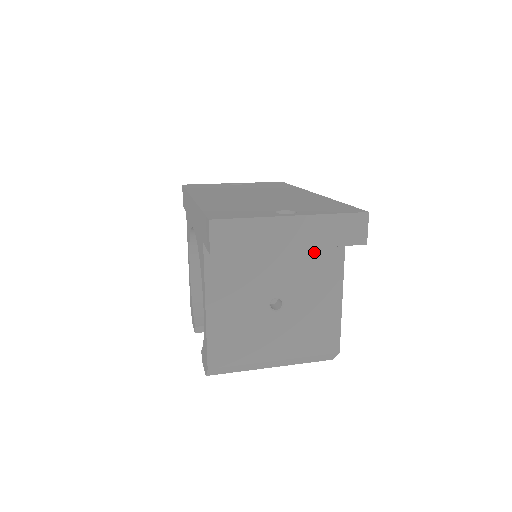
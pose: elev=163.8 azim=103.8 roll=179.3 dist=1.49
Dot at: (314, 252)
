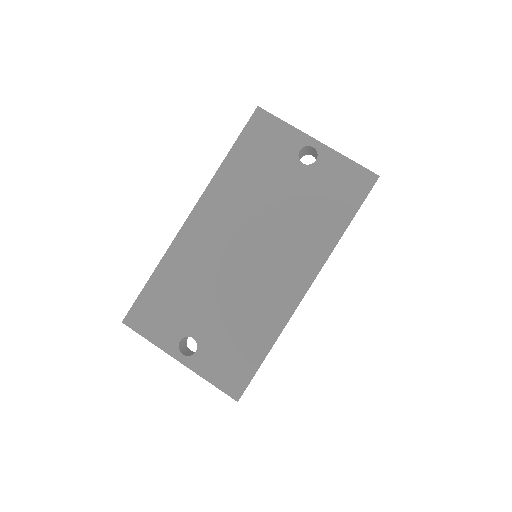
Dot at: occluded
